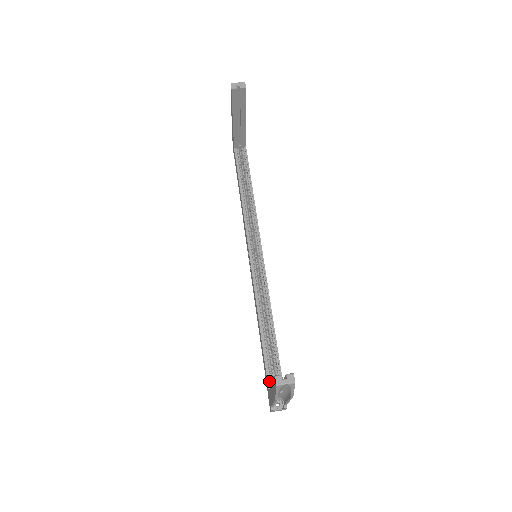
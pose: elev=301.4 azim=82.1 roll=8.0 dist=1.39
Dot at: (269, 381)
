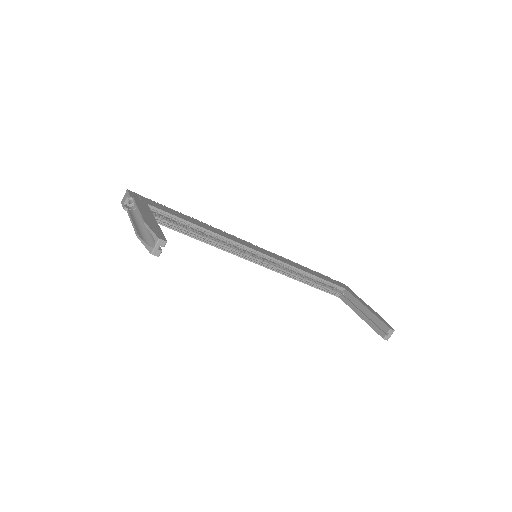
Dot at: (335, 294)
